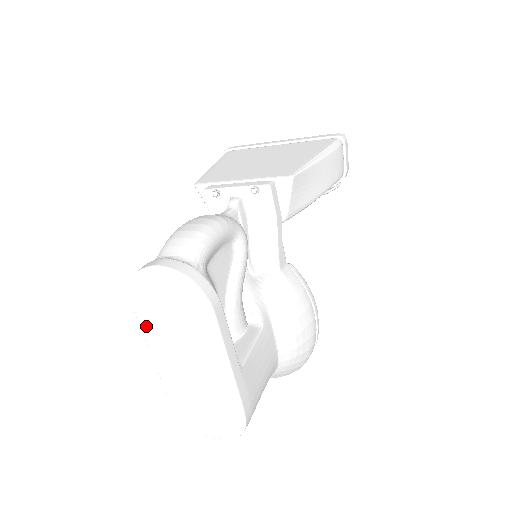
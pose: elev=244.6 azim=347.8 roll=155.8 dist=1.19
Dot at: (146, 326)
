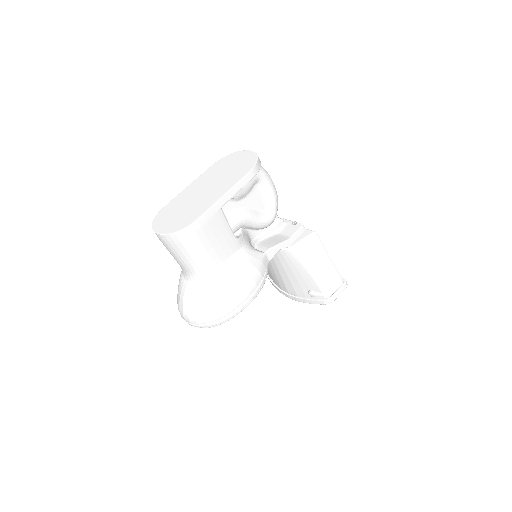
Dot at: (208, 172)
